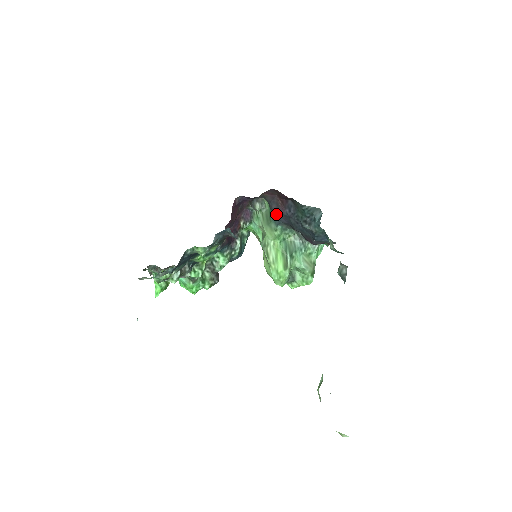
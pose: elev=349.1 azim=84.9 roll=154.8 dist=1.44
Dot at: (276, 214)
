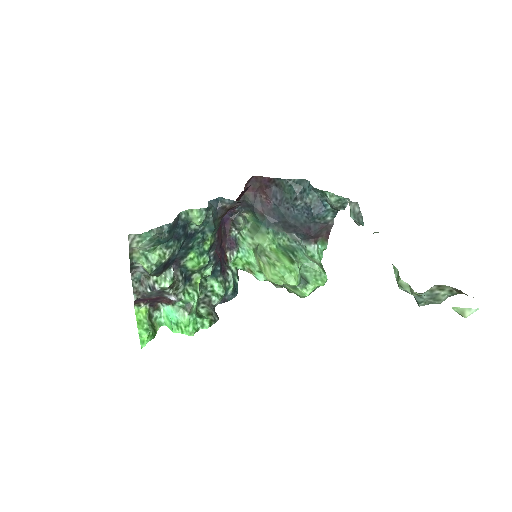
Dot at: (263, 215)
